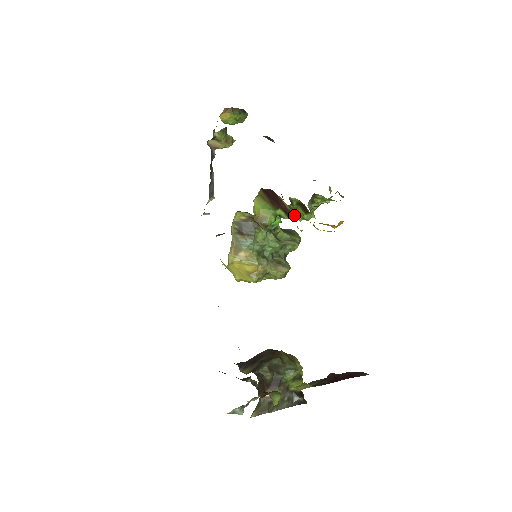
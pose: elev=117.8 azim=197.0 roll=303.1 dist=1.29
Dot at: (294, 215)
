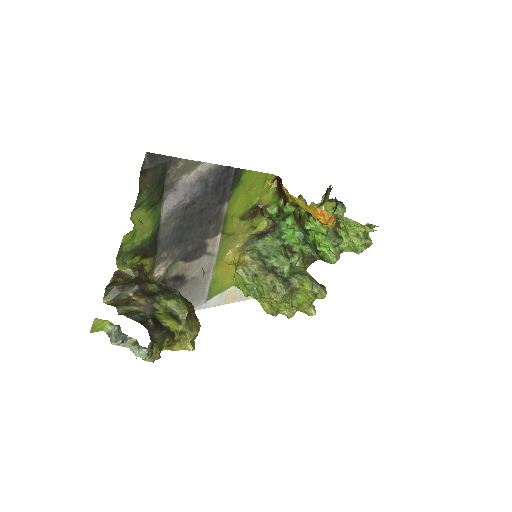
Dot at: (288, 199)
